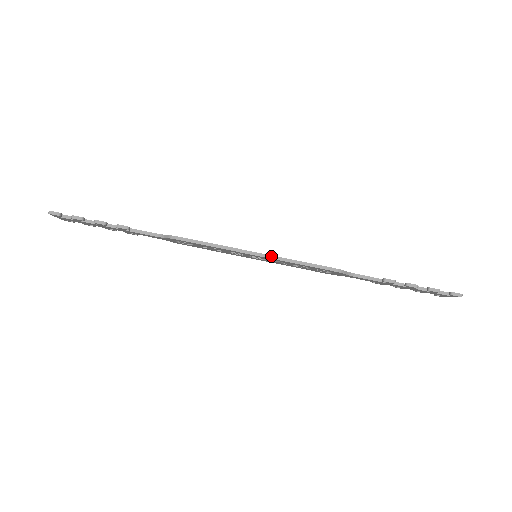
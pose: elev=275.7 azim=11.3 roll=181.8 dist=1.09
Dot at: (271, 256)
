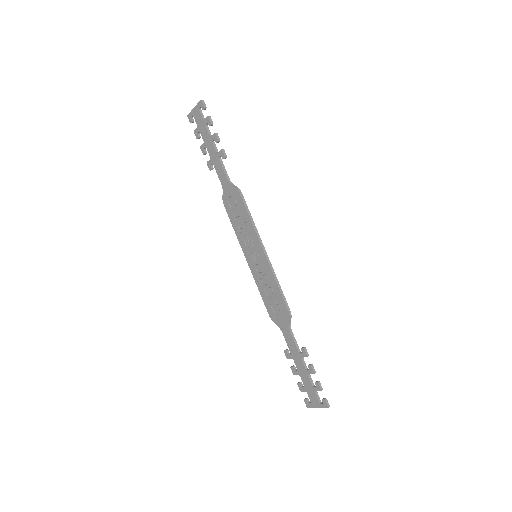
Dot at: (270, 262)
